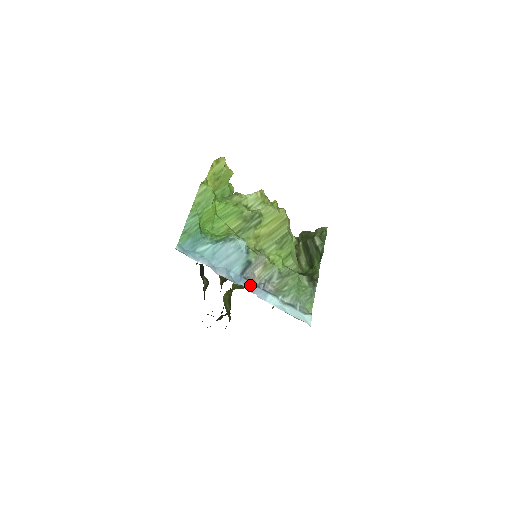
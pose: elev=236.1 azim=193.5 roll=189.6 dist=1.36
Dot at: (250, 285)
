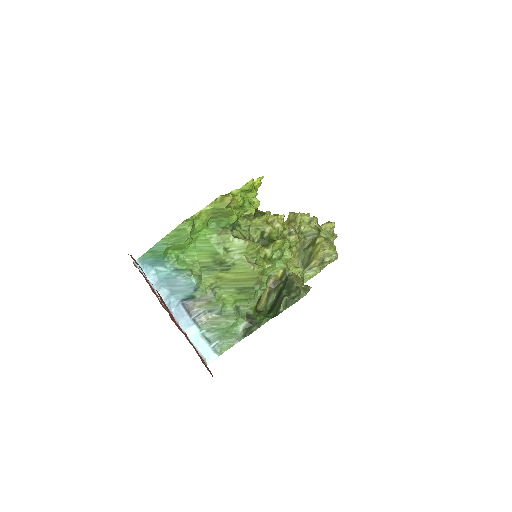
Dot at: (182, 313)
